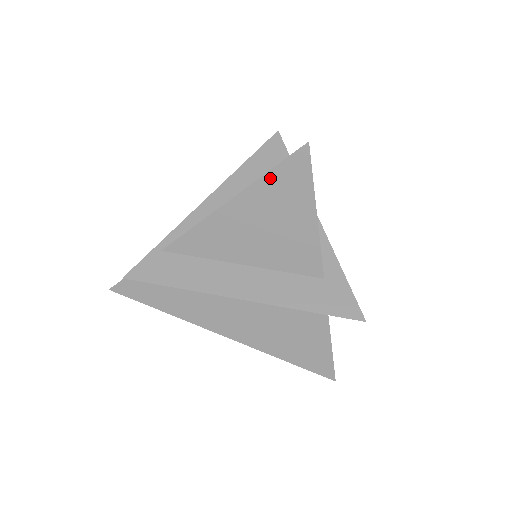
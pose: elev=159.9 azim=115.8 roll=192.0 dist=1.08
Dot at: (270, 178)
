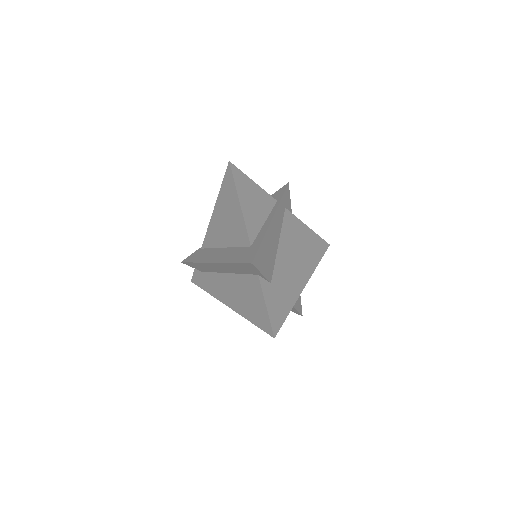
Dot at: (223, 188)
